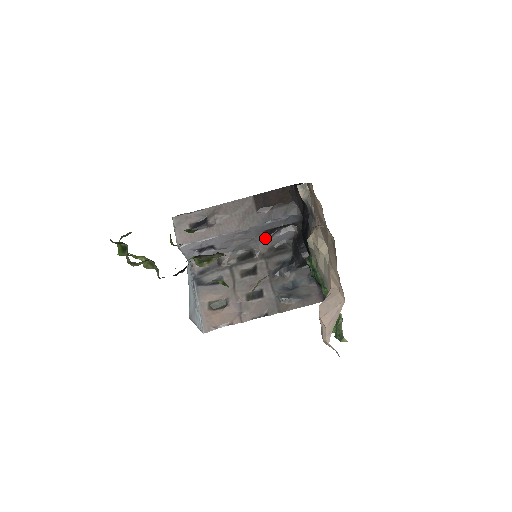
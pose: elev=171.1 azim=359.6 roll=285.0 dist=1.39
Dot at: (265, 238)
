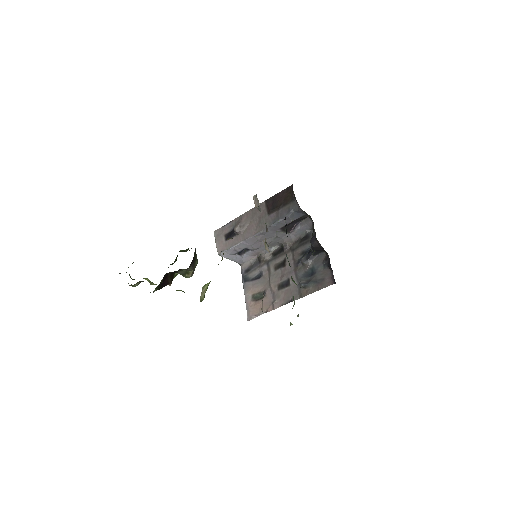
Dot at: (288, 233)
